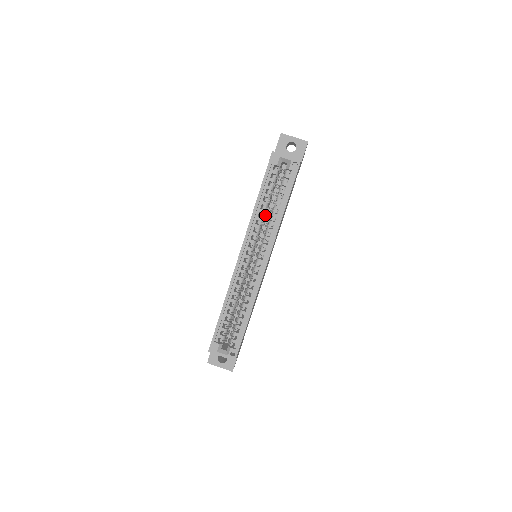
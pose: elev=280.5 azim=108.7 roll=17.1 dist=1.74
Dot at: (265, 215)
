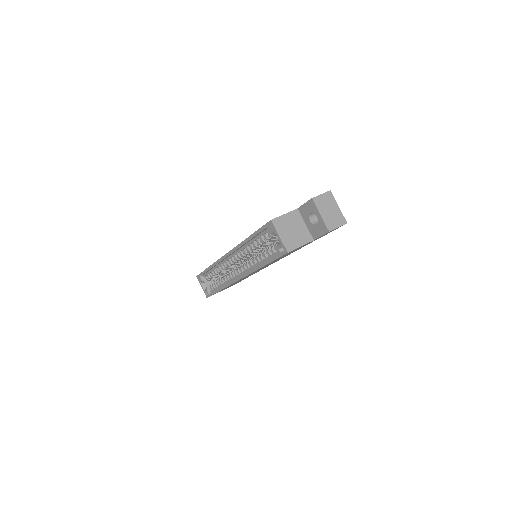
Dot at: (256, 250)
